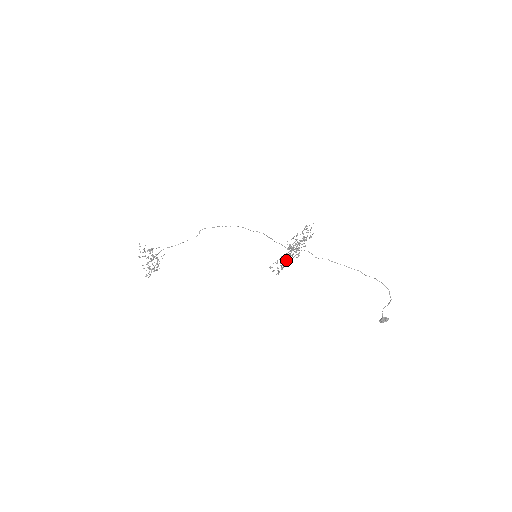
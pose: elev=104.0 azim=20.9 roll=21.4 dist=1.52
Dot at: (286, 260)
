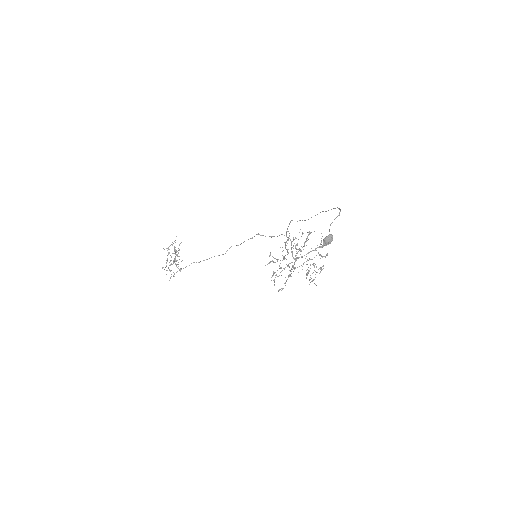
Dot at: occluded
